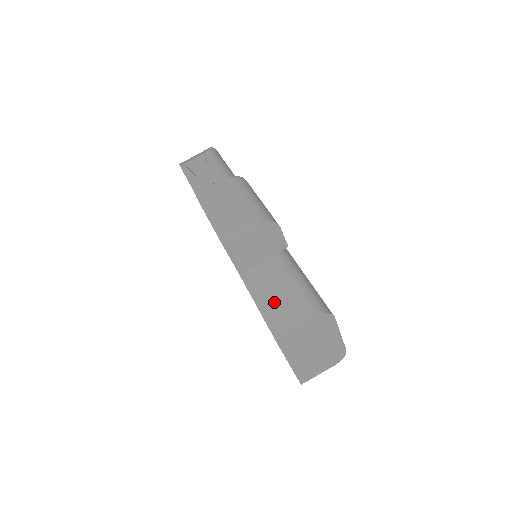
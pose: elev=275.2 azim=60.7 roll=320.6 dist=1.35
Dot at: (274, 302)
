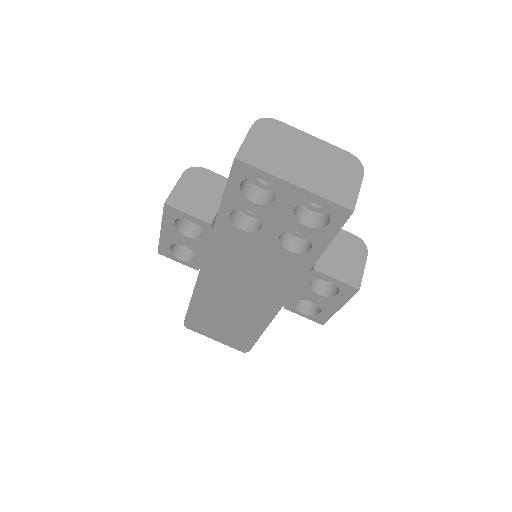
Dot at: occluded
